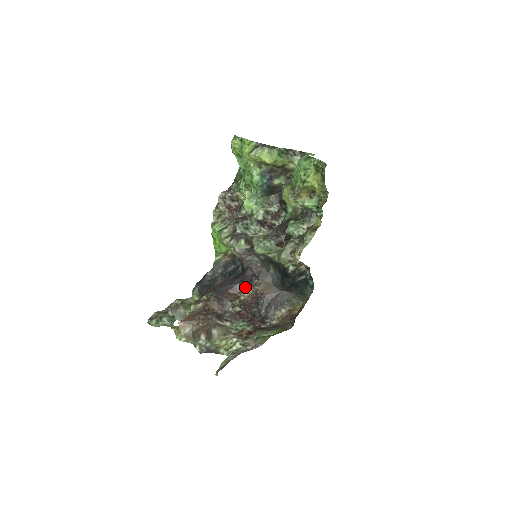
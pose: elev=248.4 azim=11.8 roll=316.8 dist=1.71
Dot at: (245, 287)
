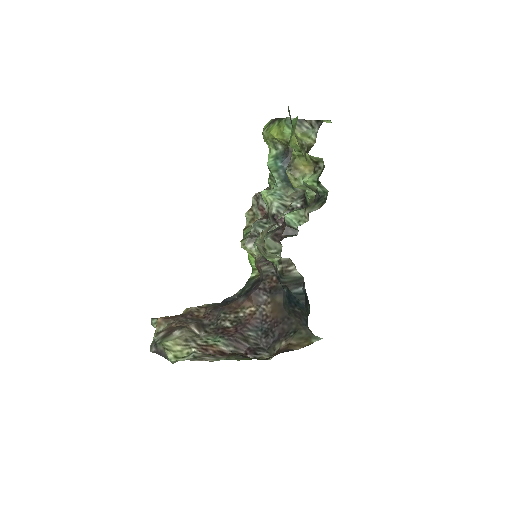
Dot at: (249, 302)
